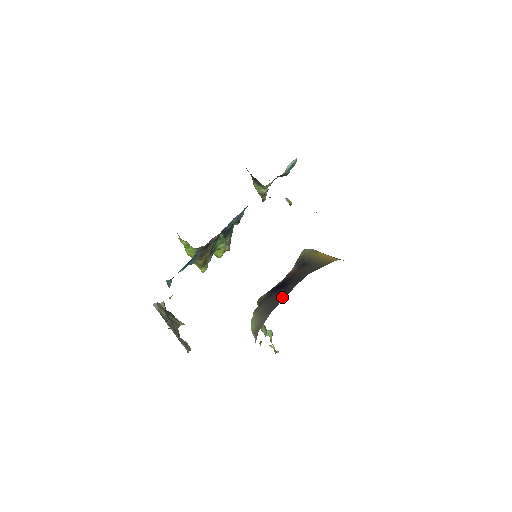
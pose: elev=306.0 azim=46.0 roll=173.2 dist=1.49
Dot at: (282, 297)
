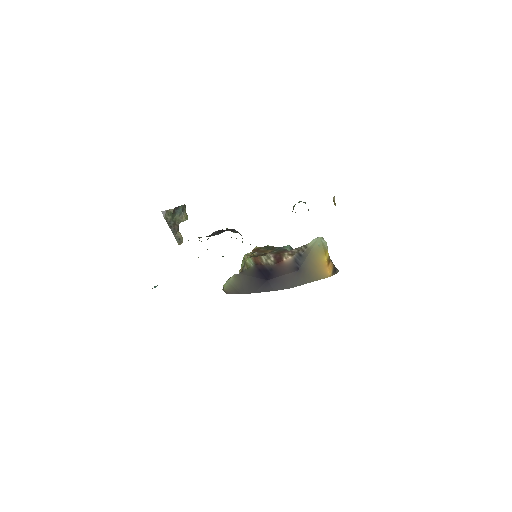
Dot at: (257, 290)
